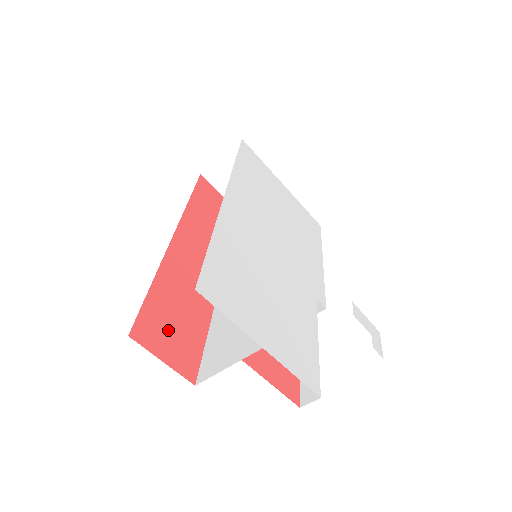
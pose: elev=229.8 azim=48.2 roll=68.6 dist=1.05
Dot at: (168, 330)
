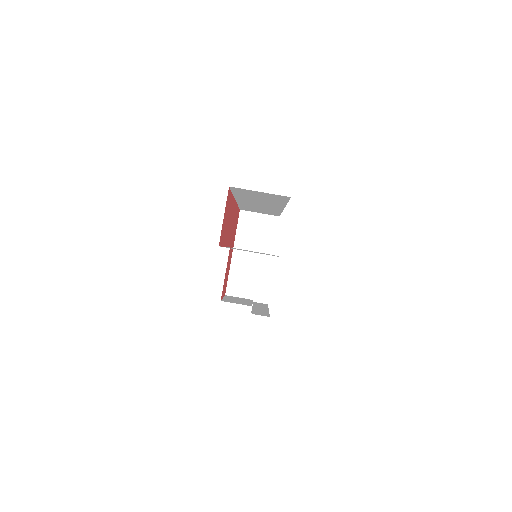
Dot at: occluded
